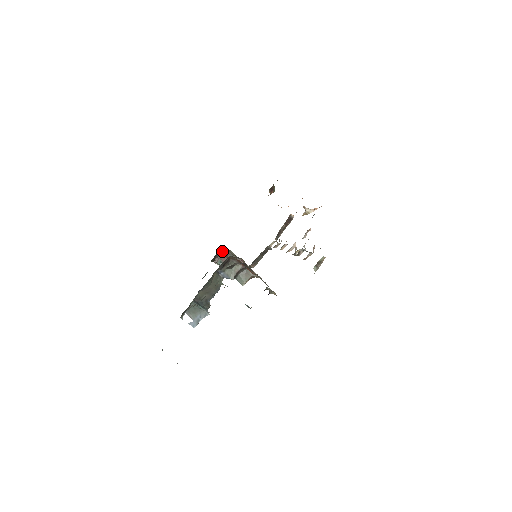
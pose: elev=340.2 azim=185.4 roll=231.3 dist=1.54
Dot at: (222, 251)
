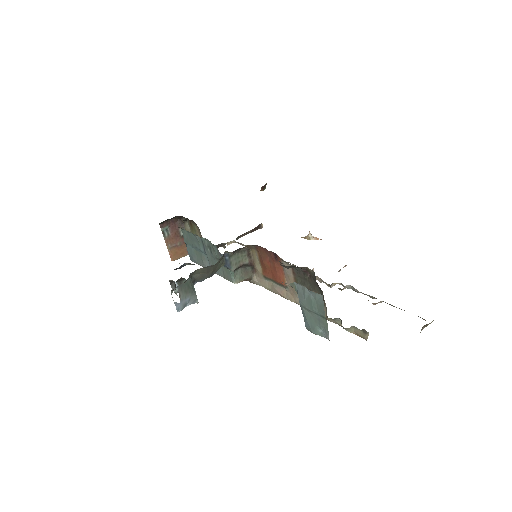
Dot at: (184, 220)
